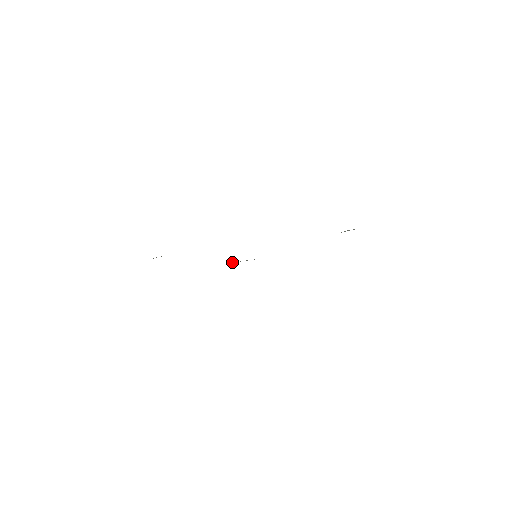
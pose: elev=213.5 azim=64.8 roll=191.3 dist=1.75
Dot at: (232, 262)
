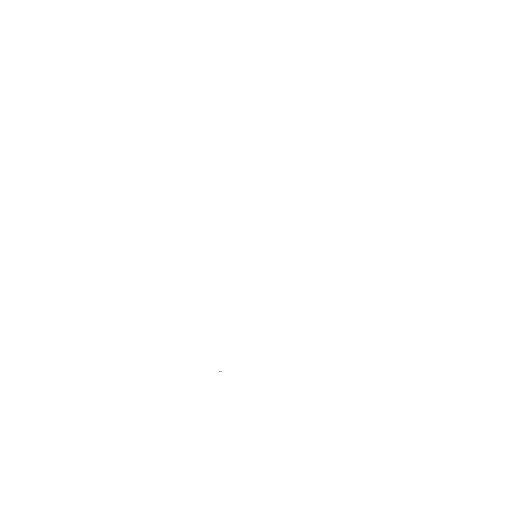
Dot at: occluded
